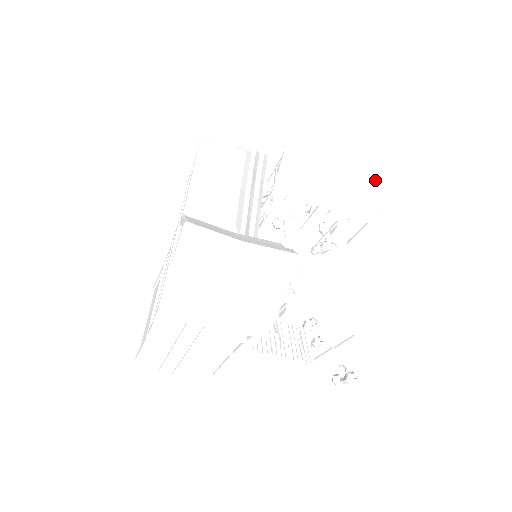
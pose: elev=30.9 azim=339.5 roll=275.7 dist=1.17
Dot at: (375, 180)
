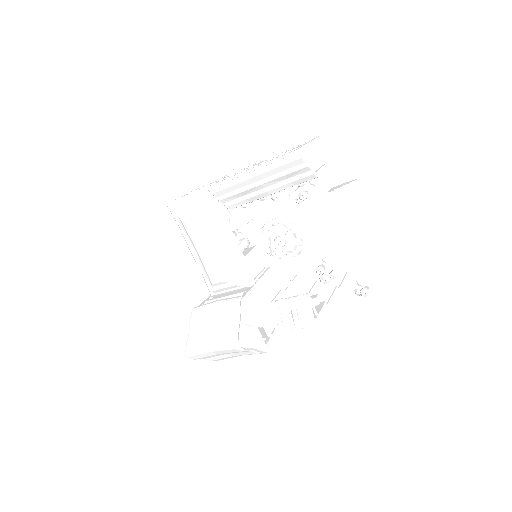
Dot at: (285, 158)
